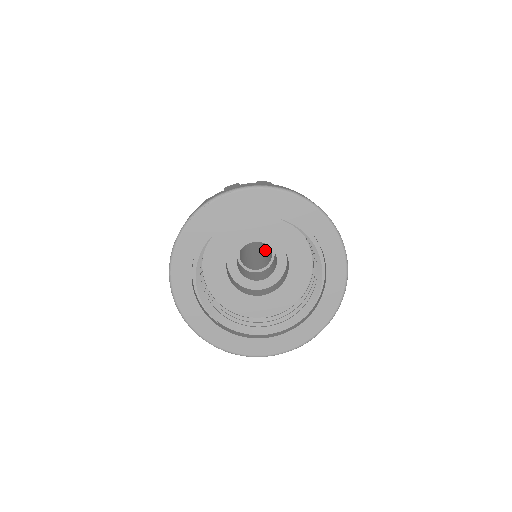
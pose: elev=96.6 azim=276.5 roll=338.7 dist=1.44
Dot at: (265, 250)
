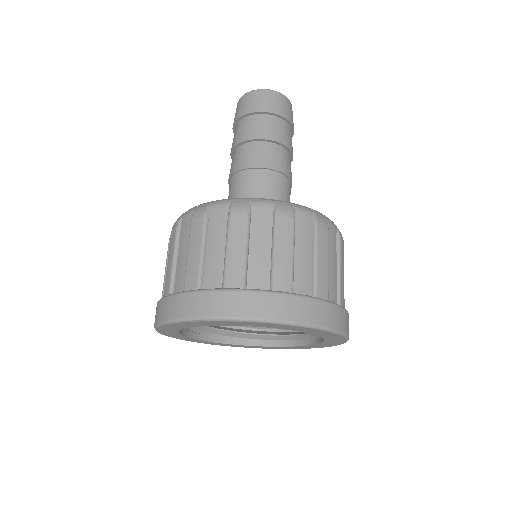
Dot at: occluded
